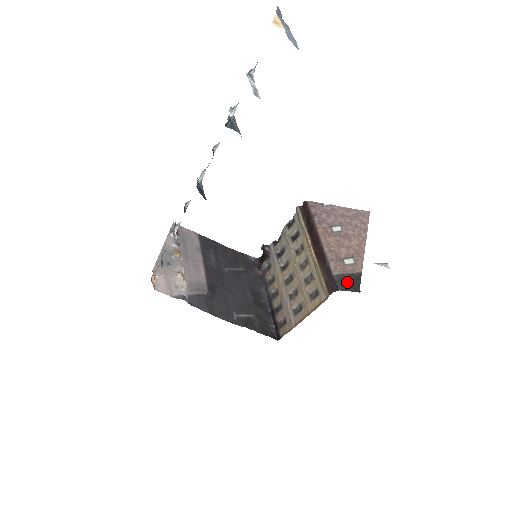
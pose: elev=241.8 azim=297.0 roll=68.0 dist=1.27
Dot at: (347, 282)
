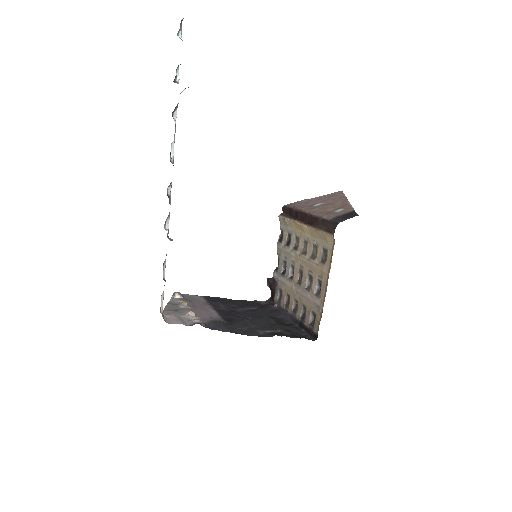
Dot at: (344, 217)
